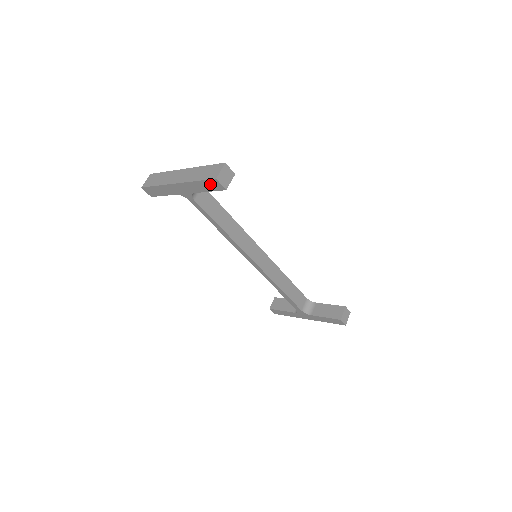
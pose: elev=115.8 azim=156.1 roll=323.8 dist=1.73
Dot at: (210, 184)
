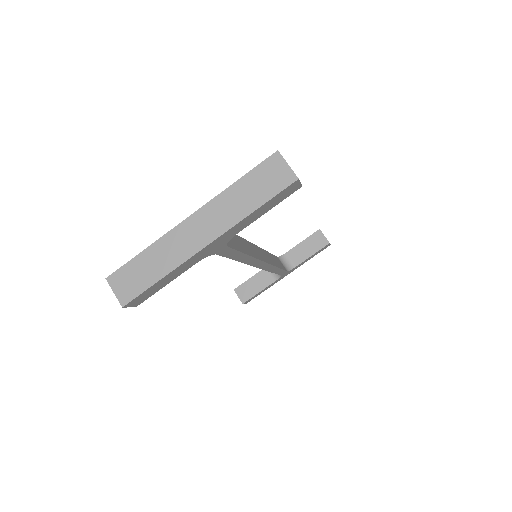
Dot at: (279, 197)
